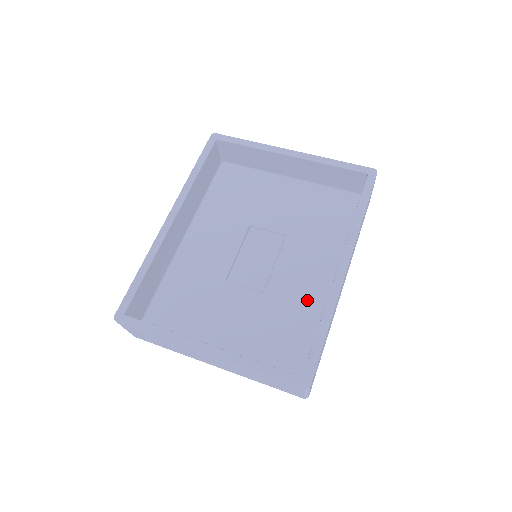
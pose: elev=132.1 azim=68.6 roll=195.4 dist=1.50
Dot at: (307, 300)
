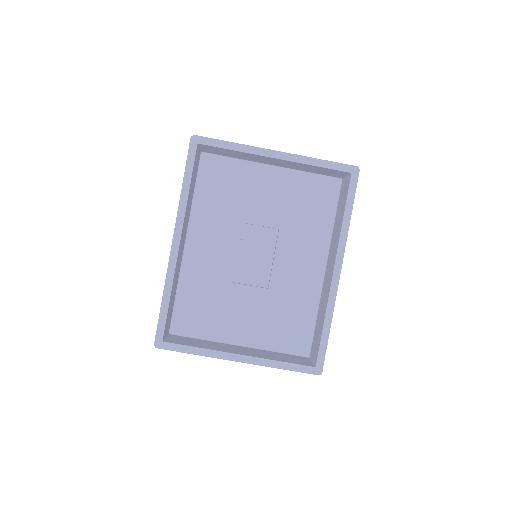
Dot at: (305, 289)
